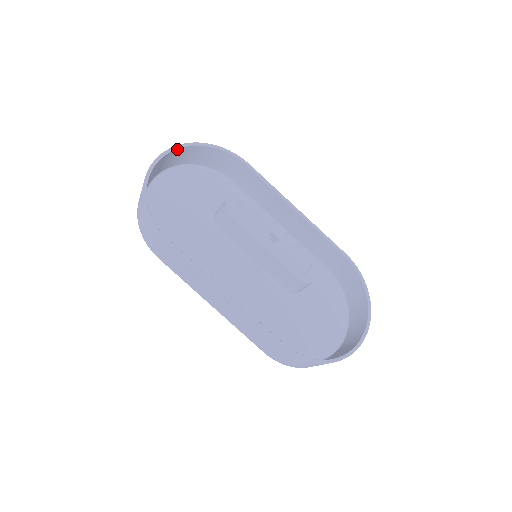
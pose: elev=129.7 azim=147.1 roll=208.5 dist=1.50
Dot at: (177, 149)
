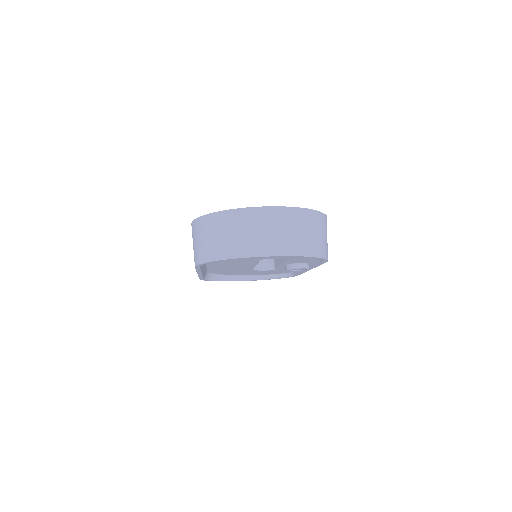
Dot at: occluded
